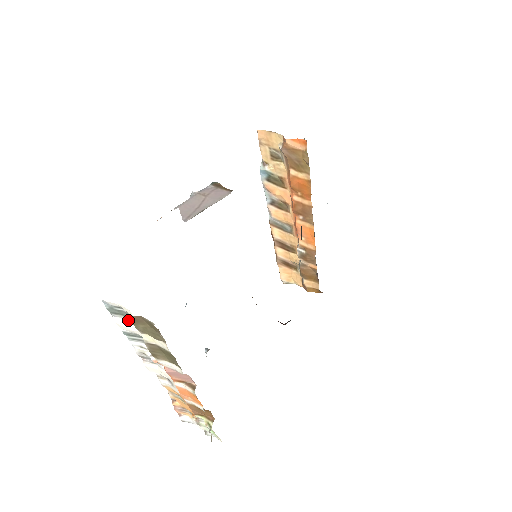
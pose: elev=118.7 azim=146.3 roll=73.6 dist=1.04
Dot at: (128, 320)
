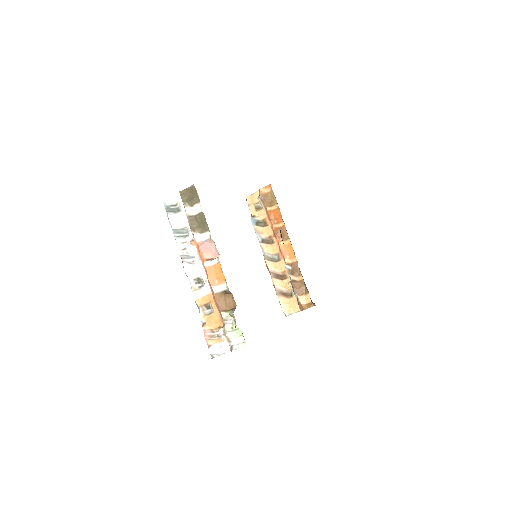
Dot at: (177, 213)
